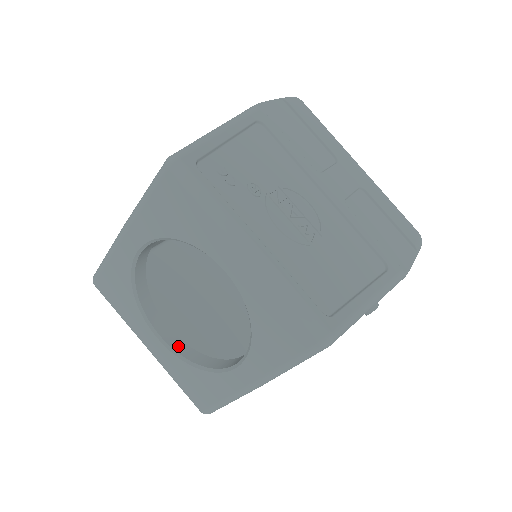
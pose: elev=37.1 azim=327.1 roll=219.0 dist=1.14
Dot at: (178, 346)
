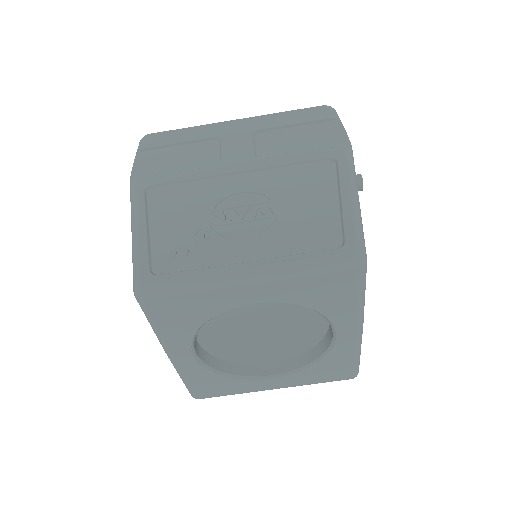
Dot at: (289, 366)
